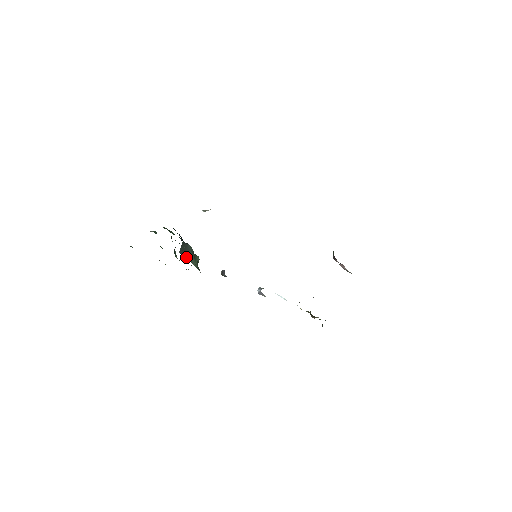
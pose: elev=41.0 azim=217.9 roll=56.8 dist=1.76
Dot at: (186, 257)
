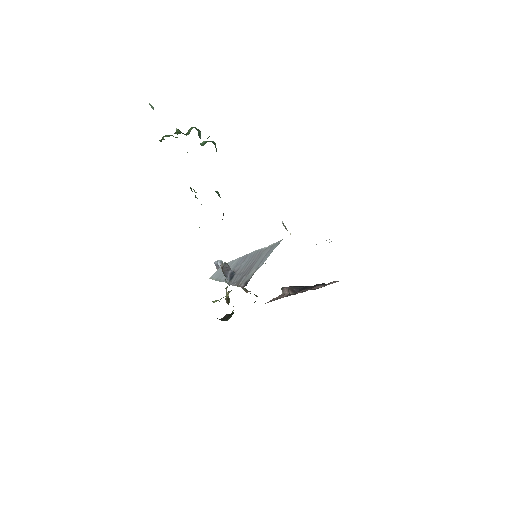
Dot at: occluded
